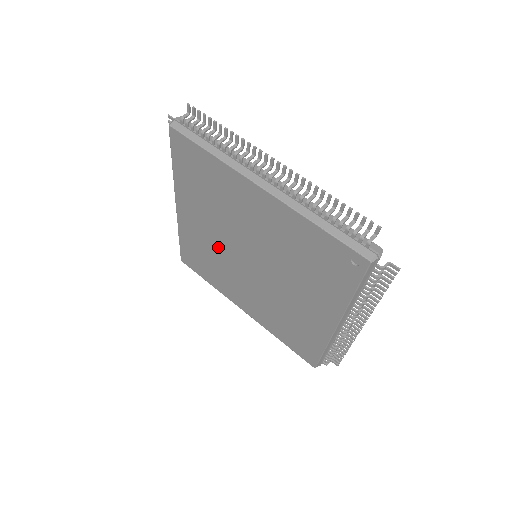
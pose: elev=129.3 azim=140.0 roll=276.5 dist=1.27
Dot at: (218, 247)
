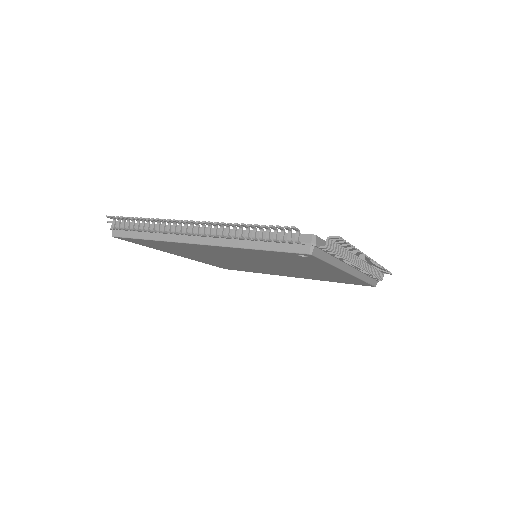
Dot at: (229, 263)
